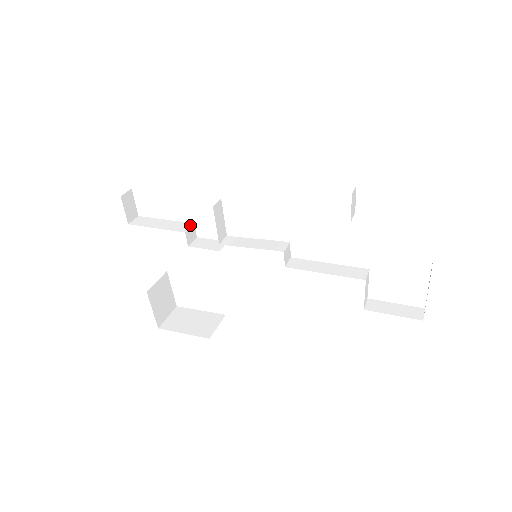
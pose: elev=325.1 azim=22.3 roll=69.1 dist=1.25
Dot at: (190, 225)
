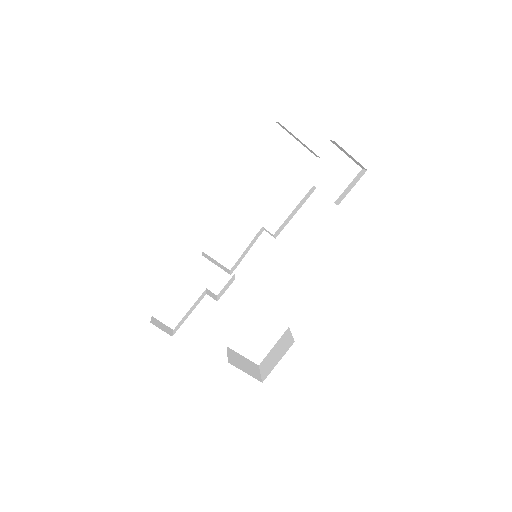
Dot at: (205, 291)
